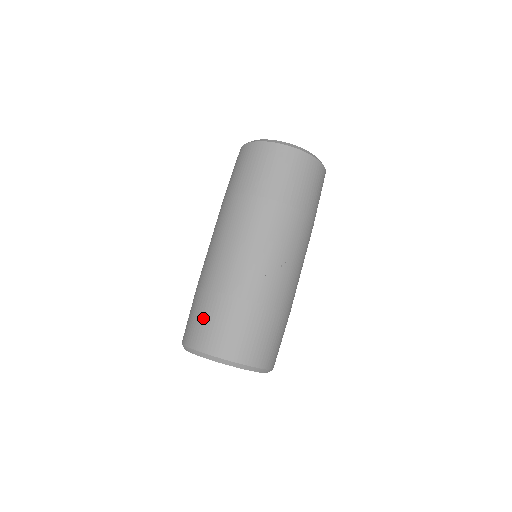
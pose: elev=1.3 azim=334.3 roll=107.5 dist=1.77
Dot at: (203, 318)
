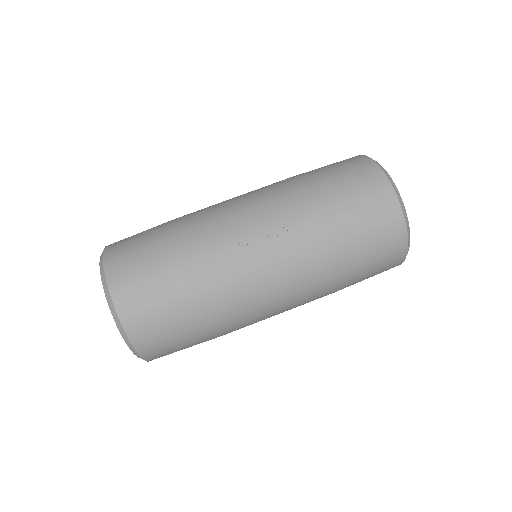
Dot at: (142, 233)
